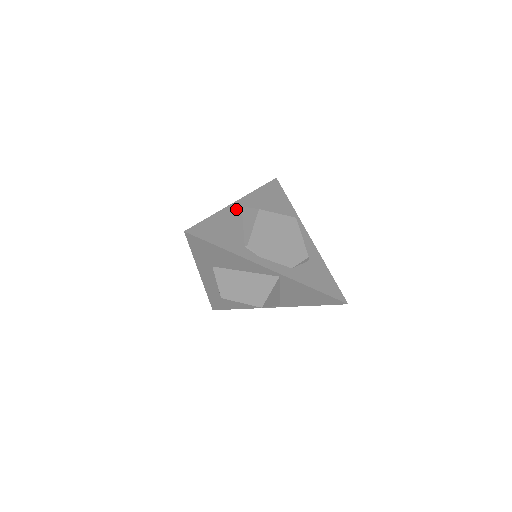
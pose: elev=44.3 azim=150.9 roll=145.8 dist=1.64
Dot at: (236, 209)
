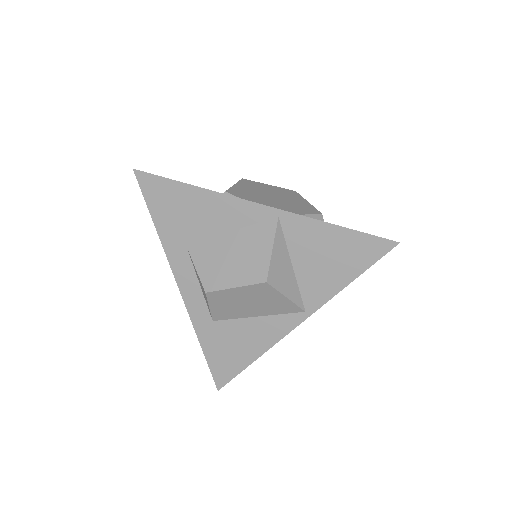
Dot at: occluded
